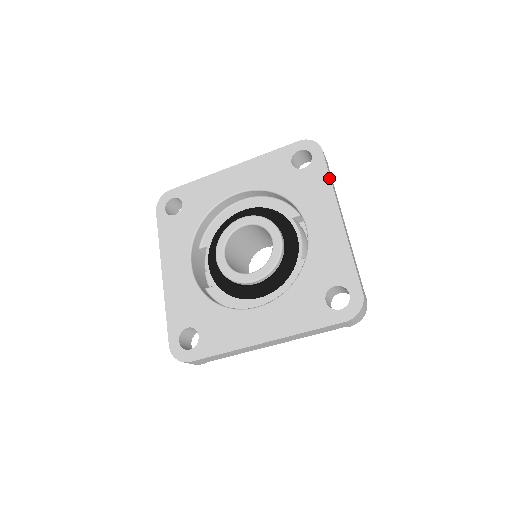
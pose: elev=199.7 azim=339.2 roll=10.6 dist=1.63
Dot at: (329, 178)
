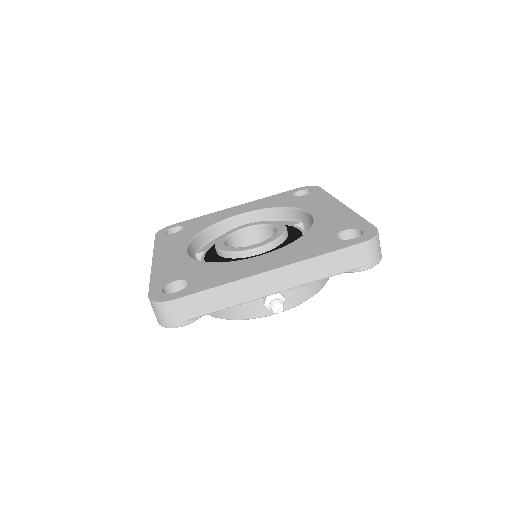
Dot at: (328, 194)
